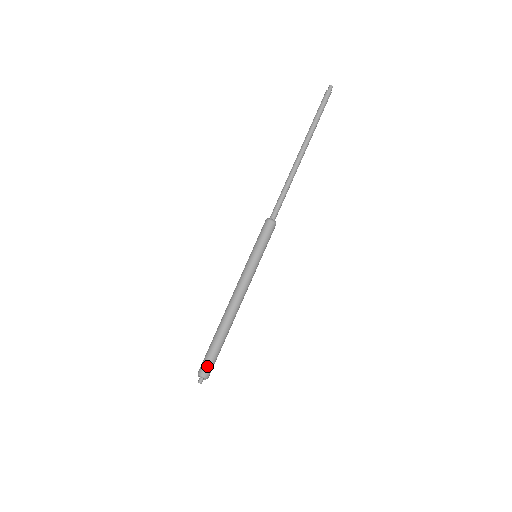
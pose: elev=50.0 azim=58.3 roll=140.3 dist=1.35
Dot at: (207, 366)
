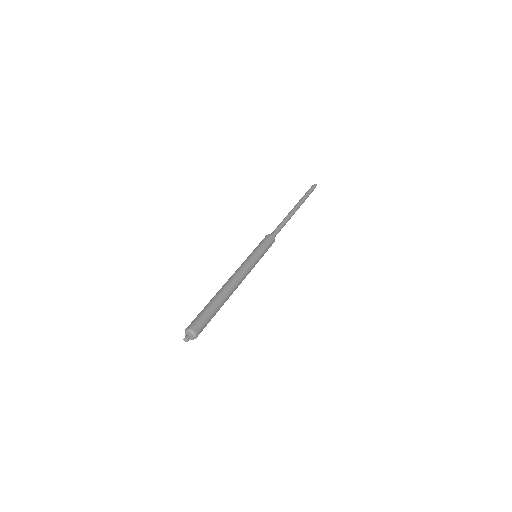
Dot at: (202, 325)
